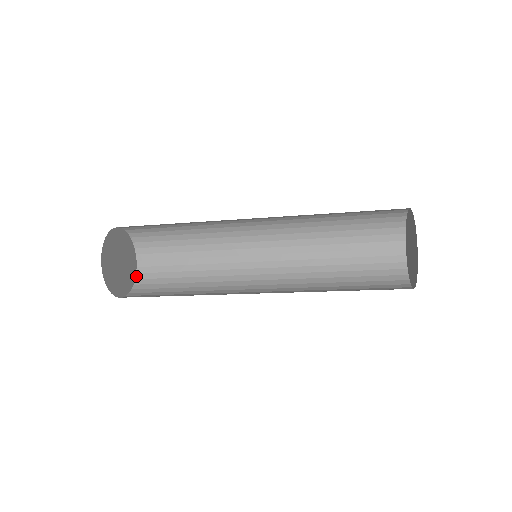
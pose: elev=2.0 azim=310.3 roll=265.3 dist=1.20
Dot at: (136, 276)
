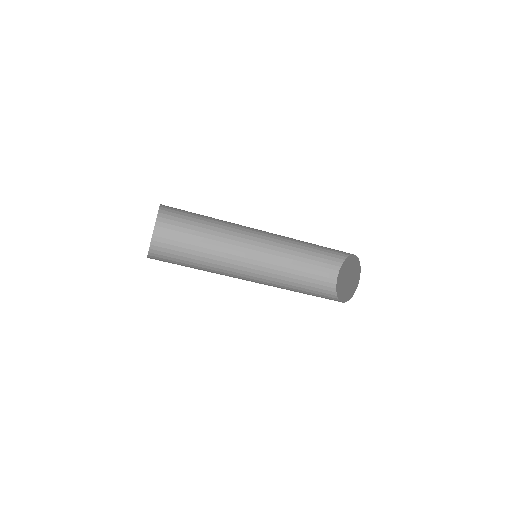
Dot at: (151, 242)
